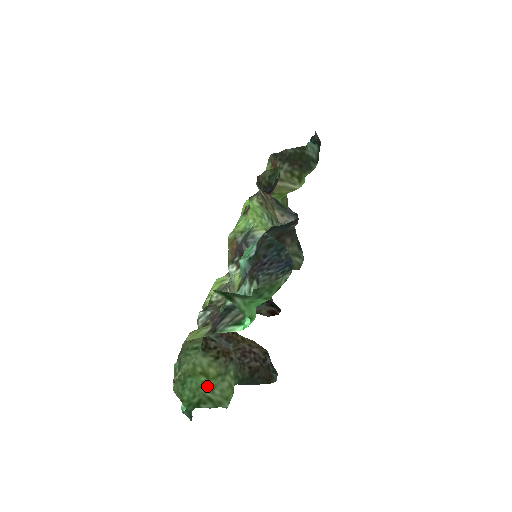
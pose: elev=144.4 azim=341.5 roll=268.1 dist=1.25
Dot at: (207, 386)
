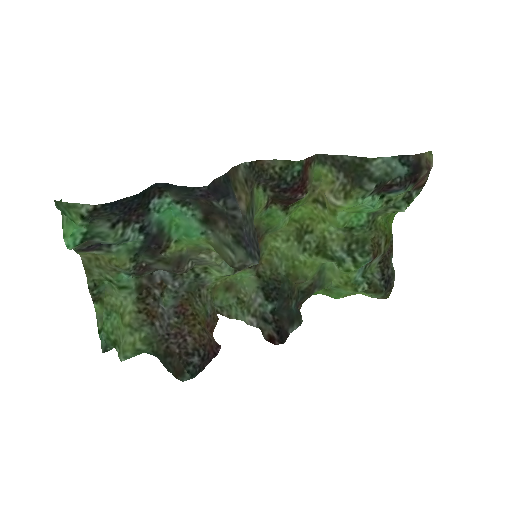
Dot at: (122, 330)
